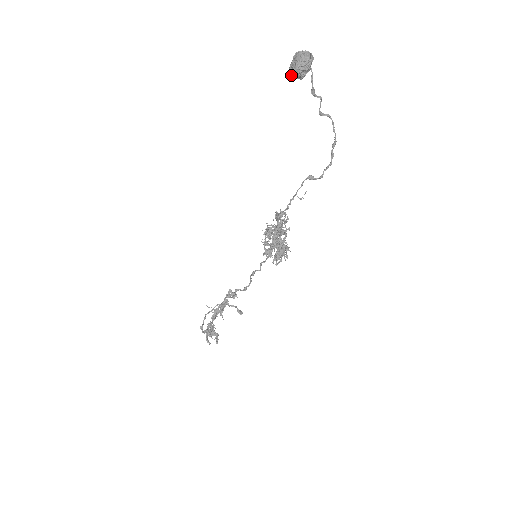
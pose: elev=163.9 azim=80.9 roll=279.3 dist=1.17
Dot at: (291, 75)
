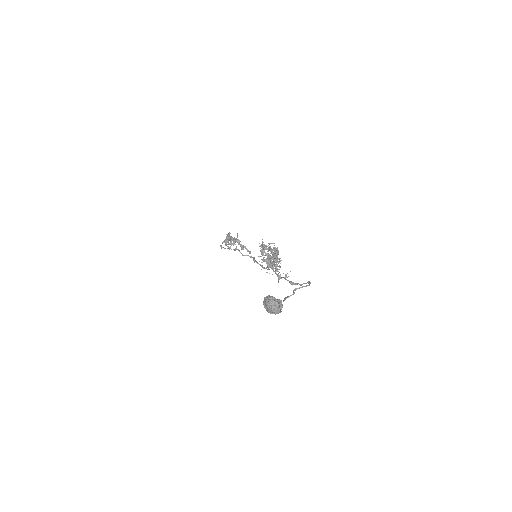
Dot at: (265, 306)
